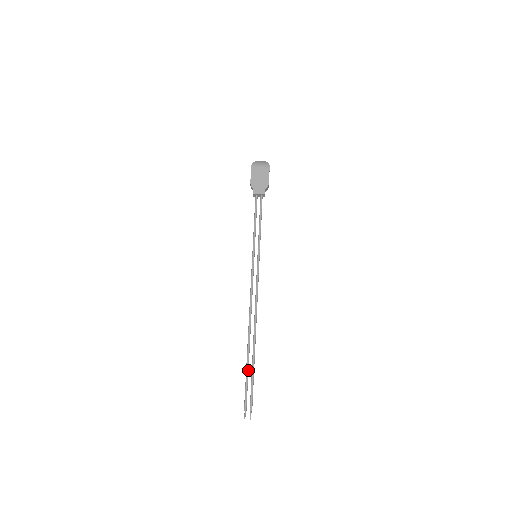
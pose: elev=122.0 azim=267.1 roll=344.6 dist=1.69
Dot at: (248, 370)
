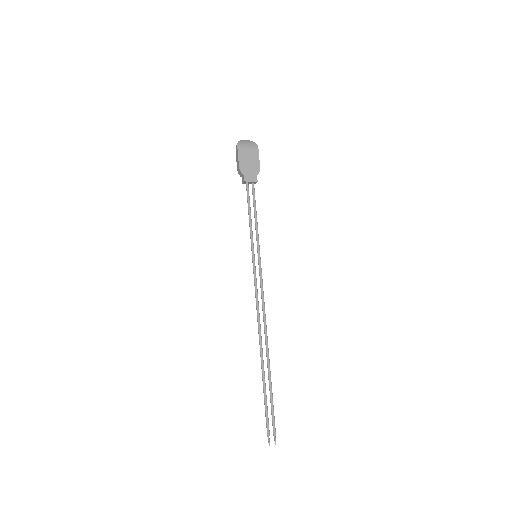
Dot at: occluded
